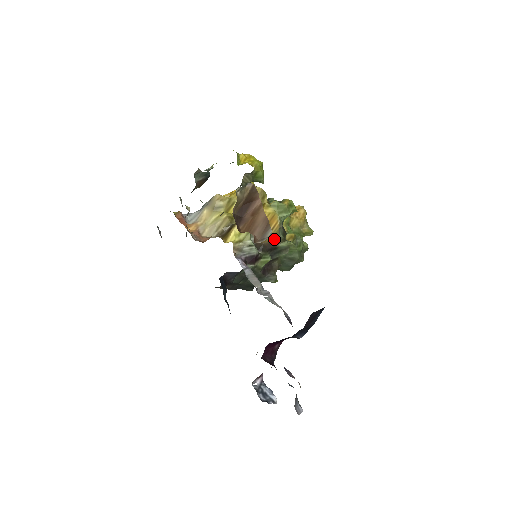
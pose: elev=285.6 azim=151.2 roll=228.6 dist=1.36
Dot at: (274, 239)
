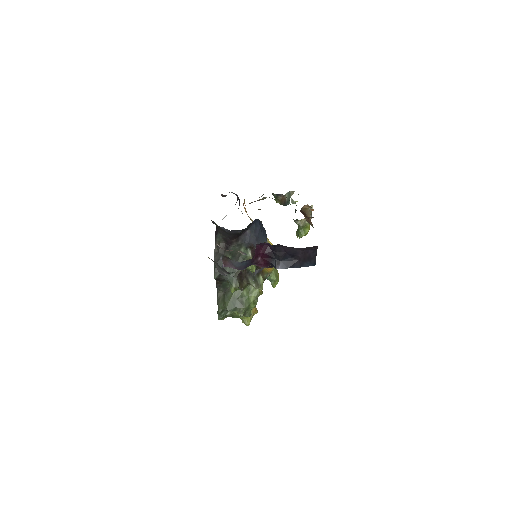
Dot at: (263, 271)
